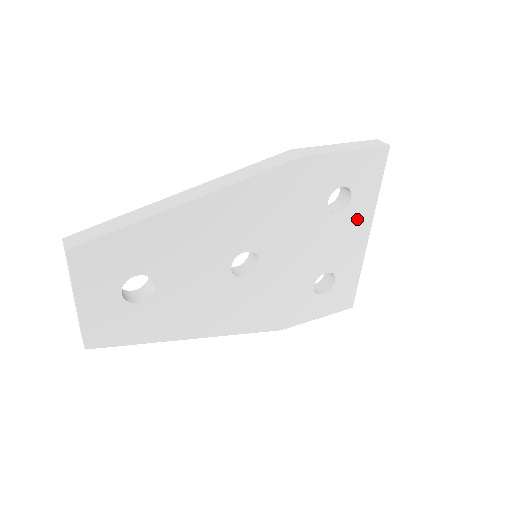
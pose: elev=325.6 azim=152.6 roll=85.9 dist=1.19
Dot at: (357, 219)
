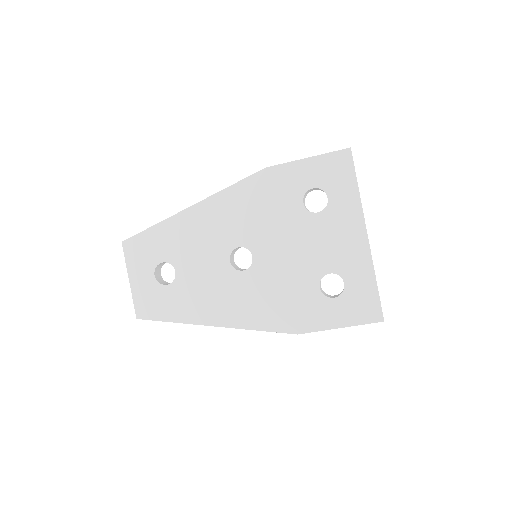
Dot at: (344, 218)
